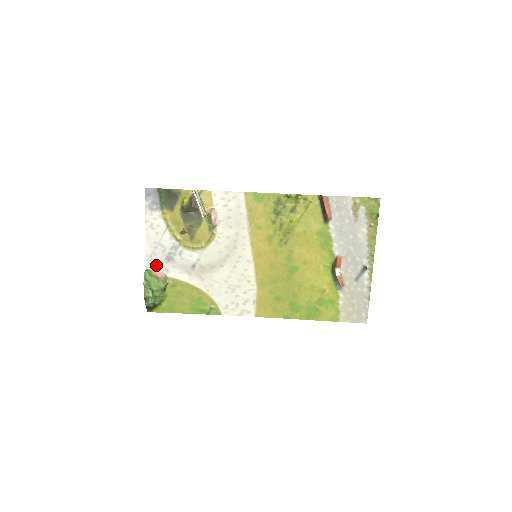
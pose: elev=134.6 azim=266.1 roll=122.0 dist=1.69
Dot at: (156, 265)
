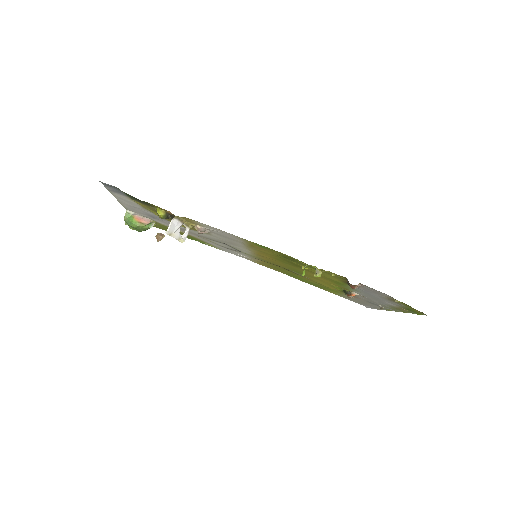
Dot at: (137, 213)
